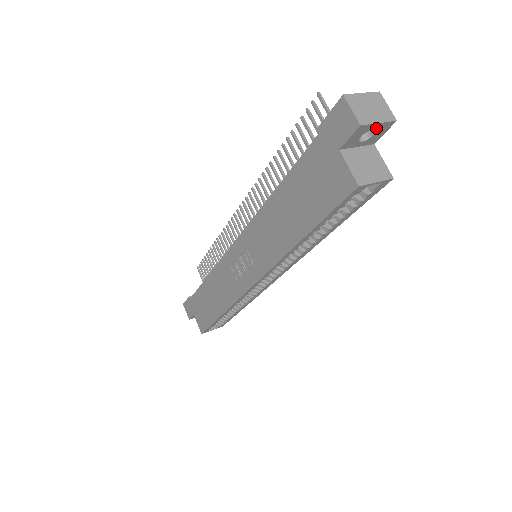
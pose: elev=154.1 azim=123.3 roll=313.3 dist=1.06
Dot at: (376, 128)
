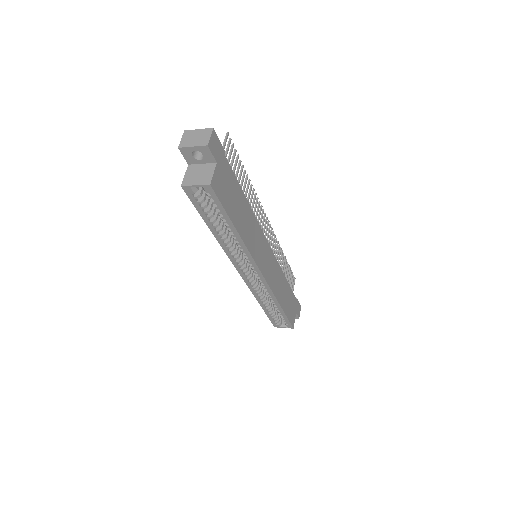
Dot at: (197, 150)
